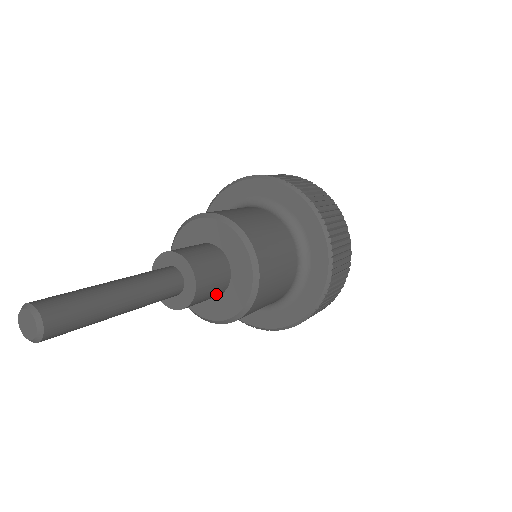
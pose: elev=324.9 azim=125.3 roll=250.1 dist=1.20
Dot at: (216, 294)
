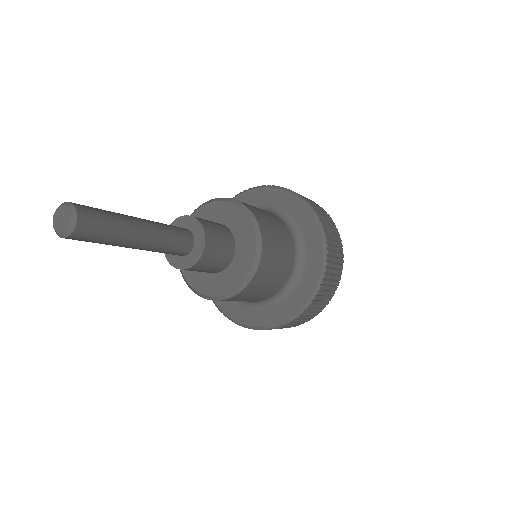
Dot at: (210, 271)
